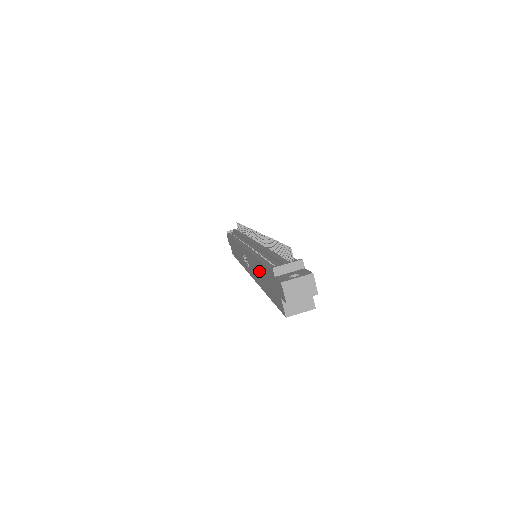
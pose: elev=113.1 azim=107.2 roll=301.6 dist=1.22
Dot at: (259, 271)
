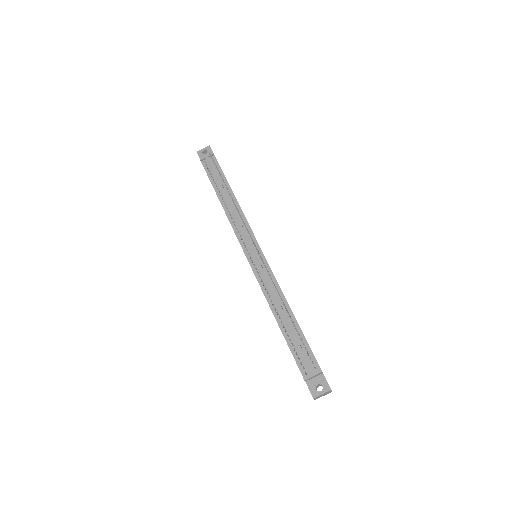
Dot at: occluded
